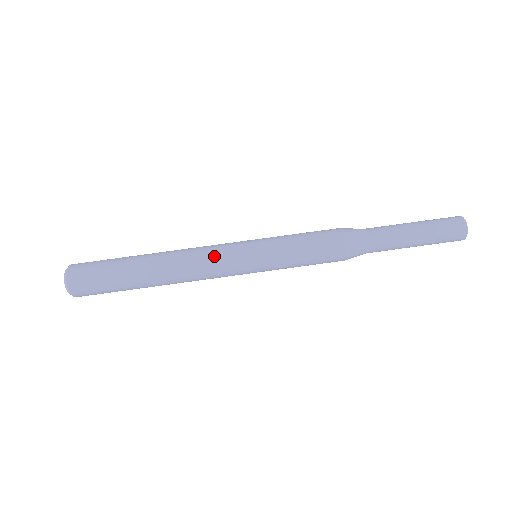
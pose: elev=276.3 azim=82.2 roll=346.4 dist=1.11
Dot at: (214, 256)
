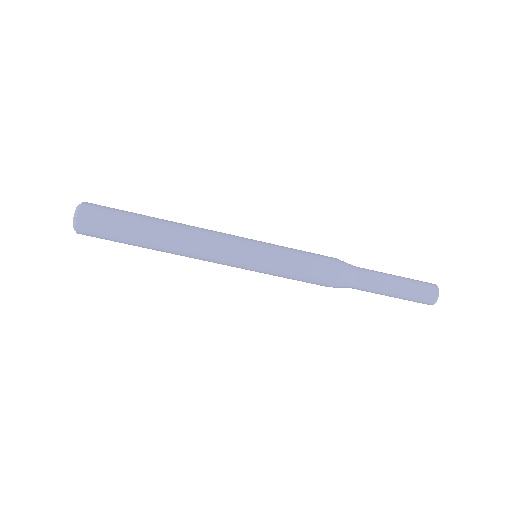
Dot at: (219, 252)
